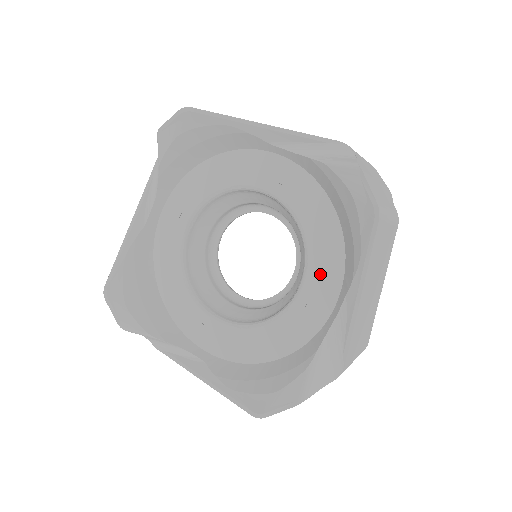
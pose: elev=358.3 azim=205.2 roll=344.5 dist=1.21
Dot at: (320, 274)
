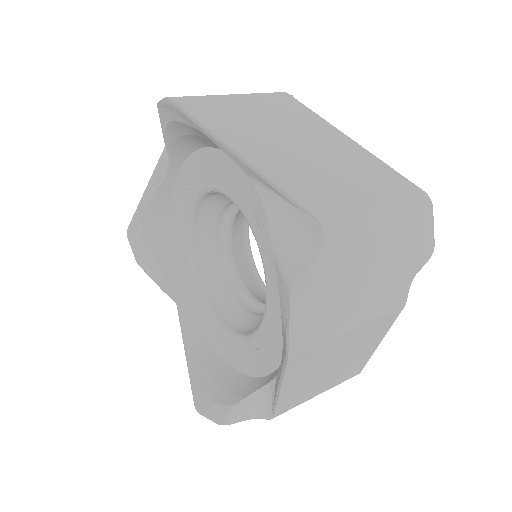
Dot at: (271, 335)
